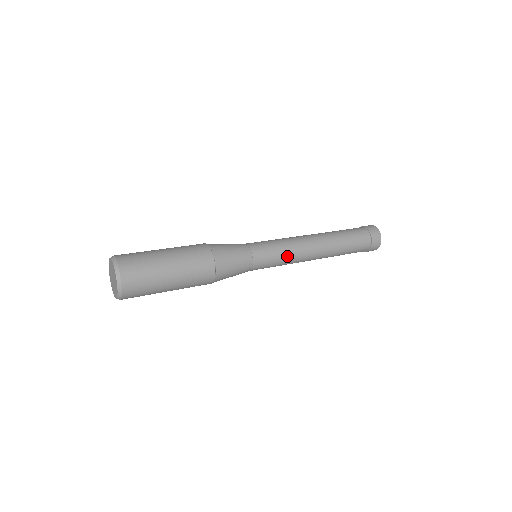
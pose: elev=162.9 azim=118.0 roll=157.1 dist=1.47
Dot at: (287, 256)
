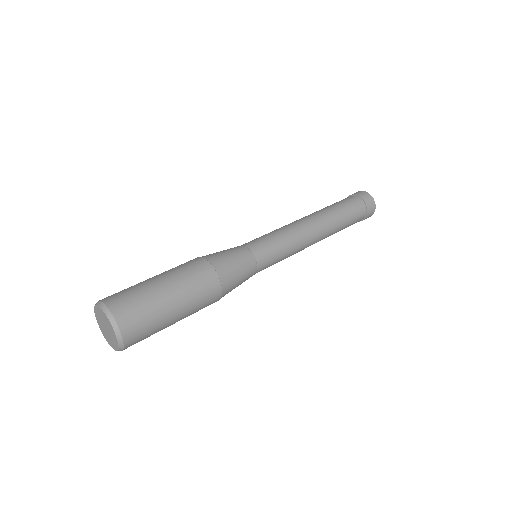
Dot at: (290, 252)
